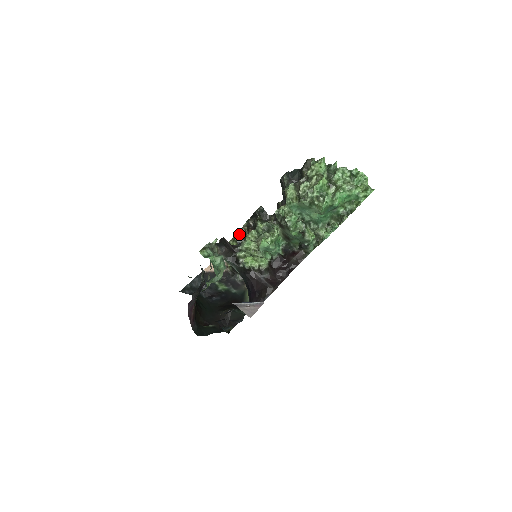
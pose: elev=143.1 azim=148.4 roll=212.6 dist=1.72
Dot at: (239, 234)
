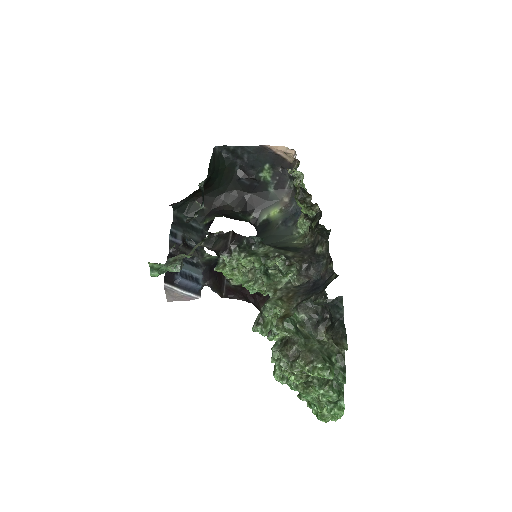
Dot at: (305, 193)
